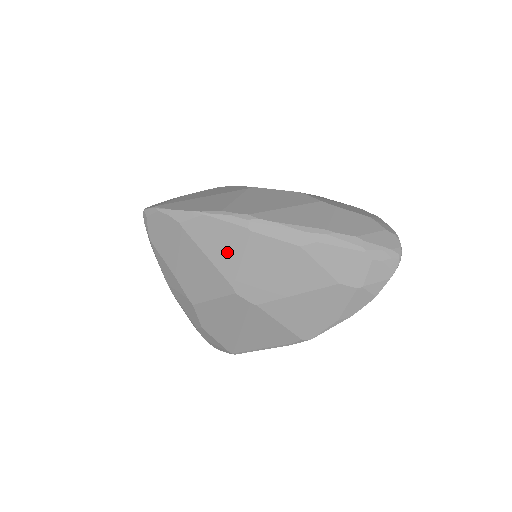
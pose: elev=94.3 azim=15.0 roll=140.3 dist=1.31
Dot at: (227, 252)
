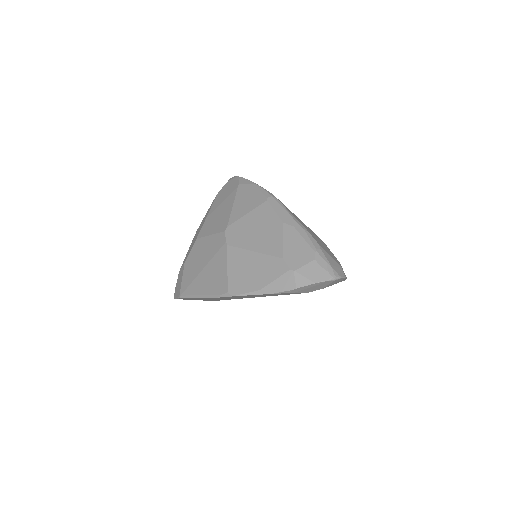
Dot at: (245, 206)
